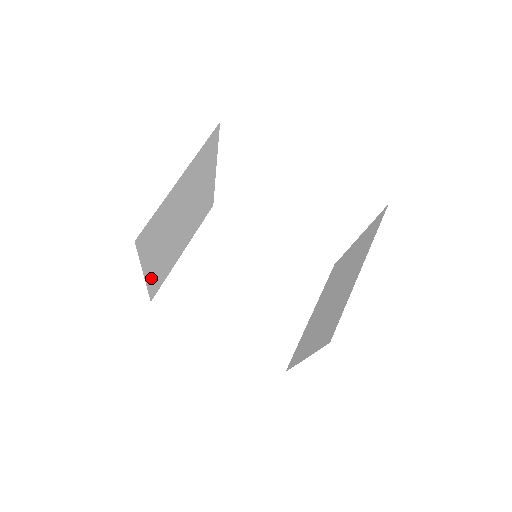
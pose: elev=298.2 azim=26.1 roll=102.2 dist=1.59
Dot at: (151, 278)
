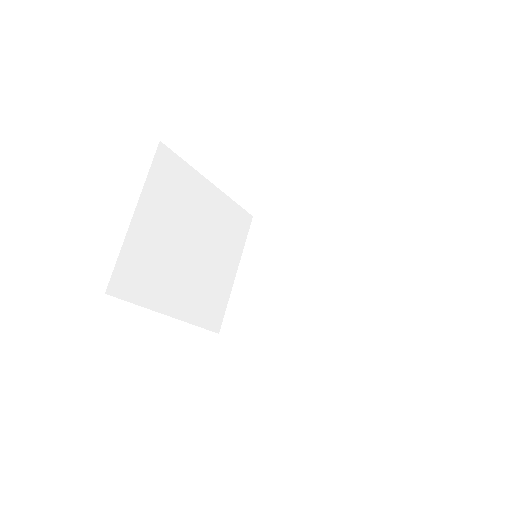
Dot at: occluded
